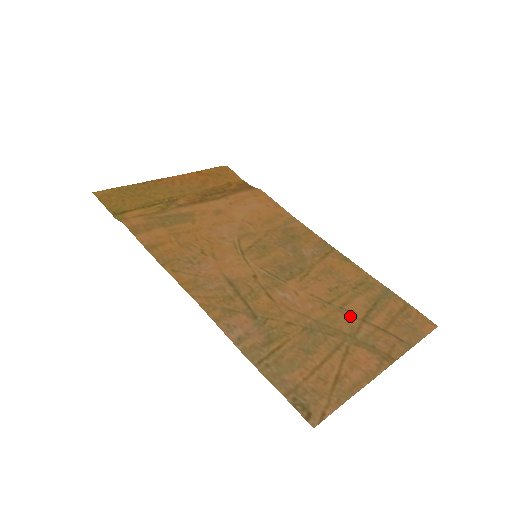
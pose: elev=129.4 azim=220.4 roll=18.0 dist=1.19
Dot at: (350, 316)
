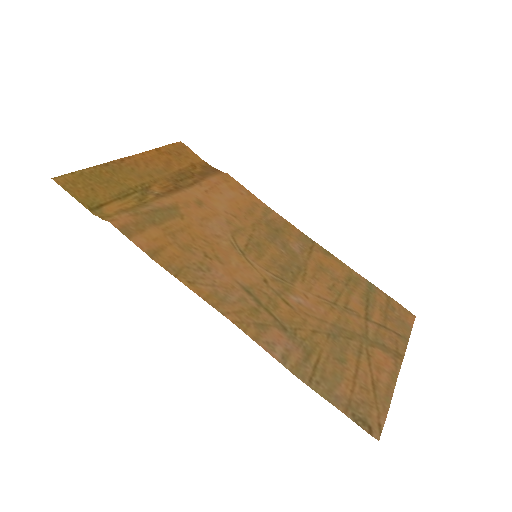
Dot at: (355, 316)
